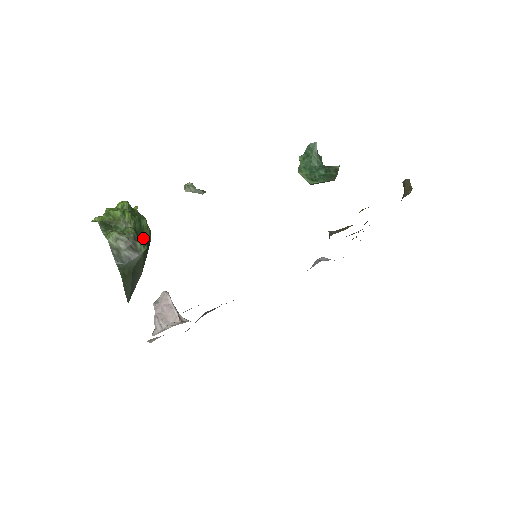
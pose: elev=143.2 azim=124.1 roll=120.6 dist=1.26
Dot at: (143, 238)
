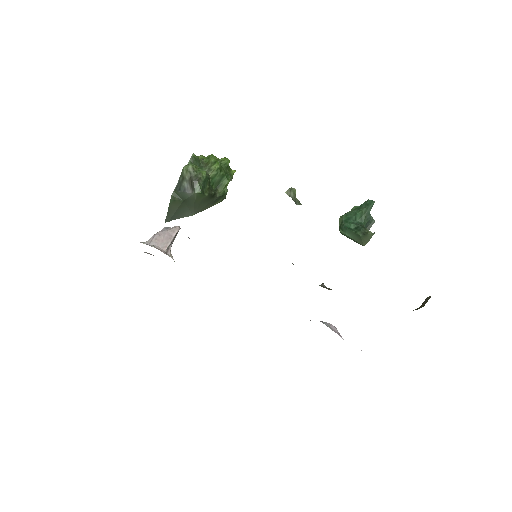
Dot at: (211, 189)
